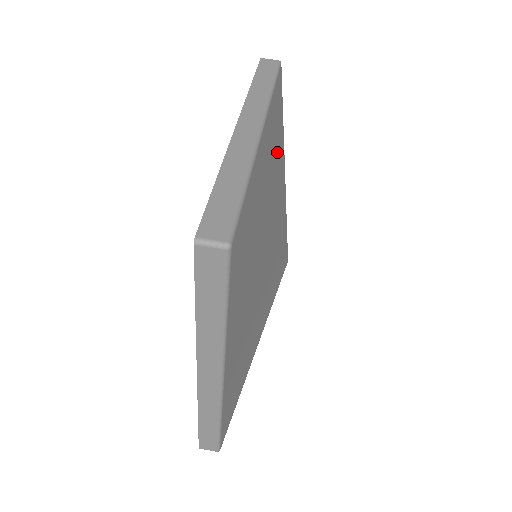
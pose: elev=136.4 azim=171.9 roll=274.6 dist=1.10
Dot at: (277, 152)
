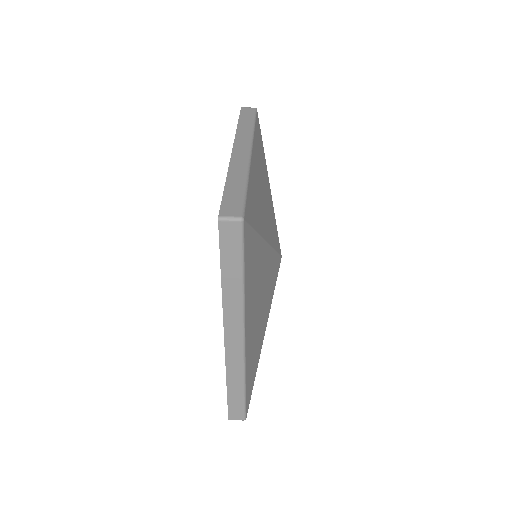
Dot at: (263, 172)
